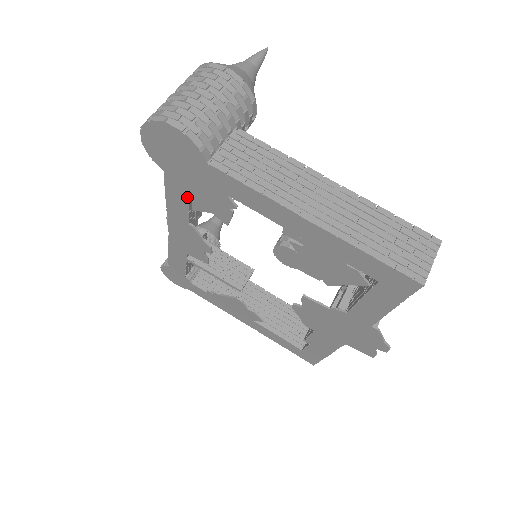
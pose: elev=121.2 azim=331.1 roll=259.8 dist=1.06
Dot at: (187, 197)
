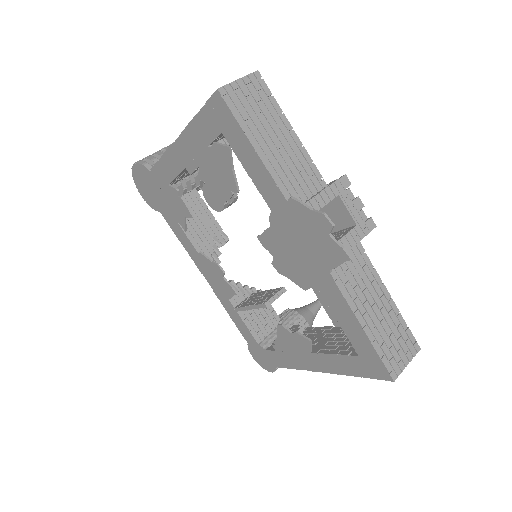
Dot at: (176, 221)
